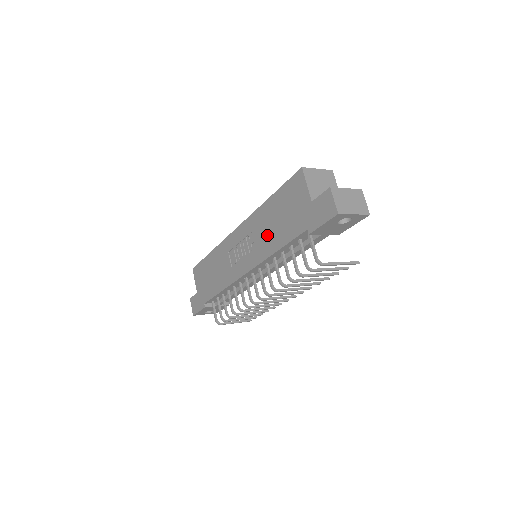
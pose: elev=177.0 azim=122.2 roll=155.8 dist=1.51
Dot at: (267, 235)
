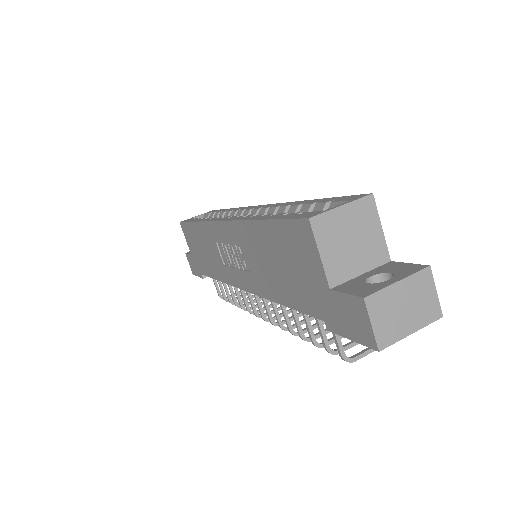
Dot at: (263, 271)
